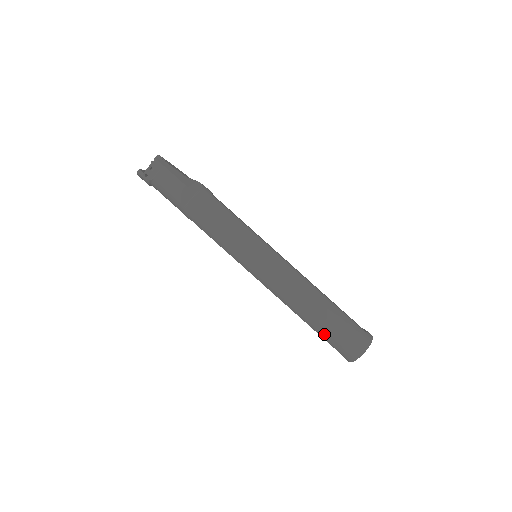
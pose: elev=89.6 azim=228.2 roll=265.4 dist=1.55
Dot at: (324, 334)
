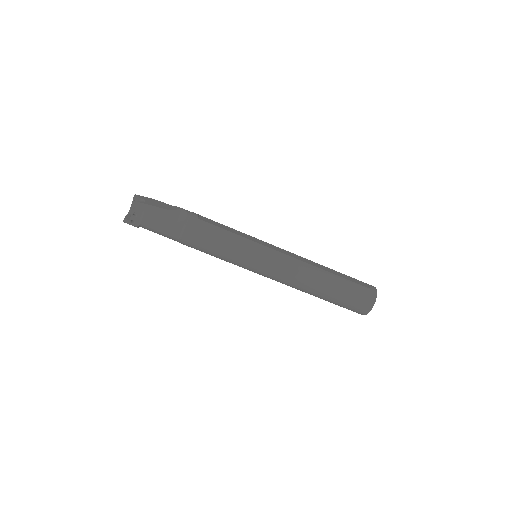
Dot at: (335, 302)
